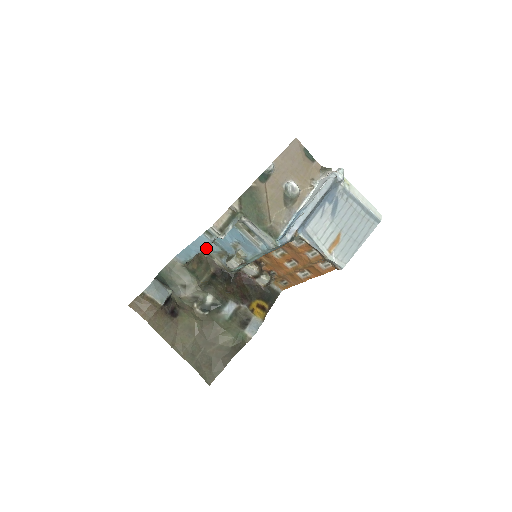
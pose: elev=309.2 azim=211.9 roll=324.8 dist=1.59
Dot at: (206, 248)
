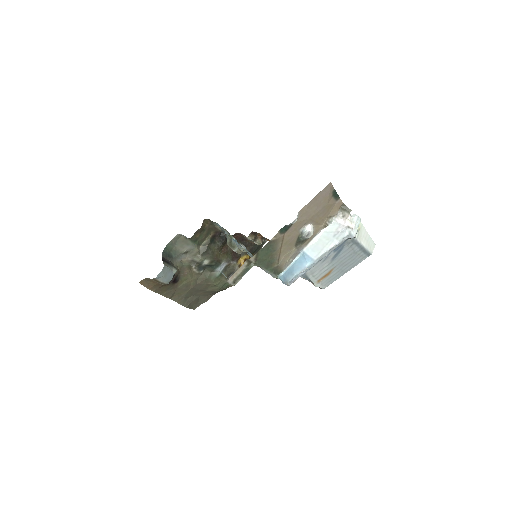
Dot at: (211, 221)
